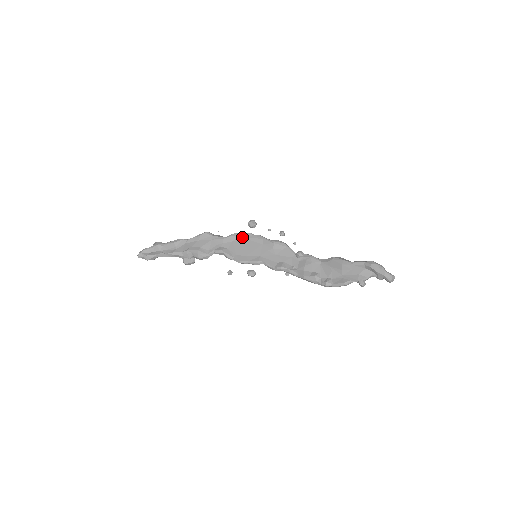
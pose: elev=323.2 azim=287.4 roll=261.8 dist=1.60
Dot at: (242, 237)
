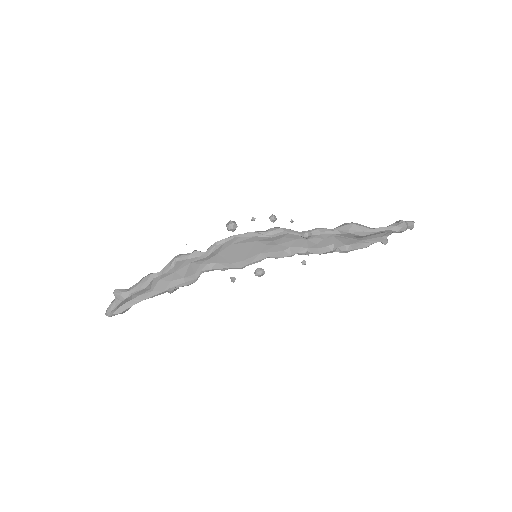
Dot at: (227, 245)
